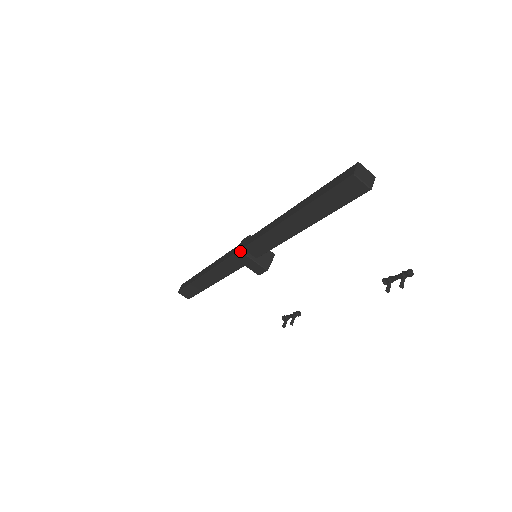
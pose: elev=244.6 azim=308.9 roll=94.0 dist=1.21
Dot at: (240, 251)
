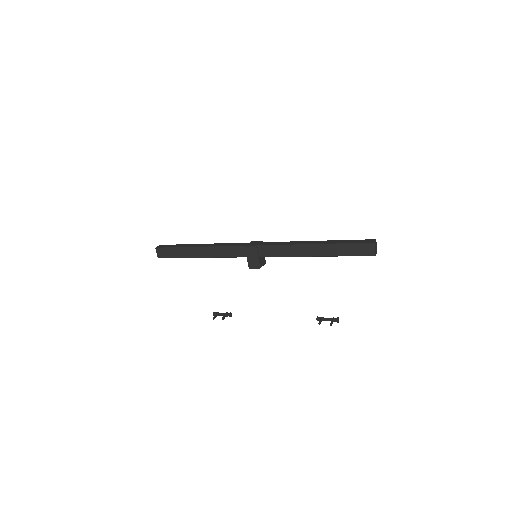
Dot at: (255, 246)
